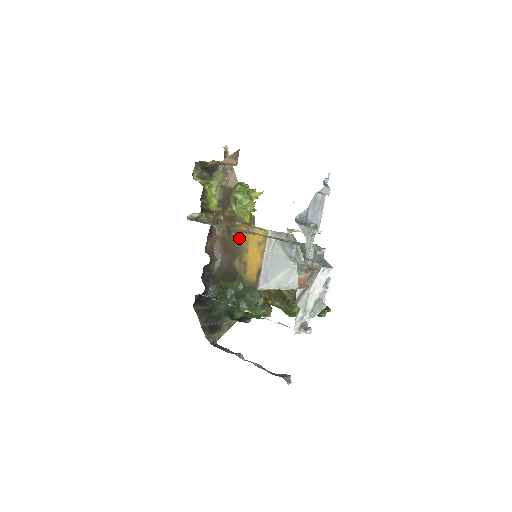
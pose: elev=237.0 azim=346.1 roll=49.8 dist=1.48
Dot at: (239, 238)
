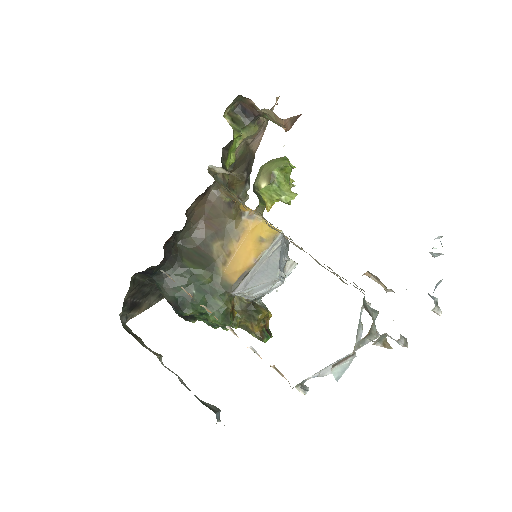
Dot at: (236, 218)
